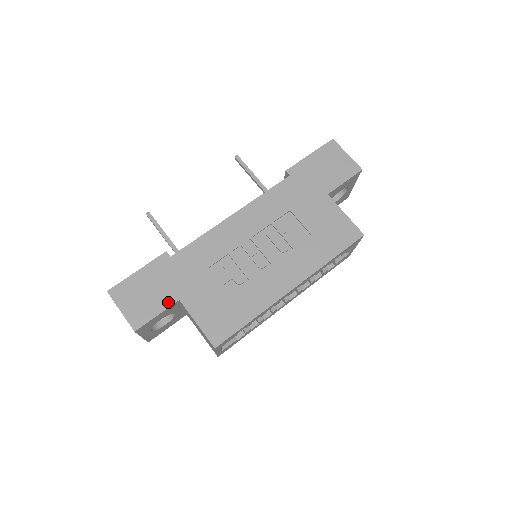
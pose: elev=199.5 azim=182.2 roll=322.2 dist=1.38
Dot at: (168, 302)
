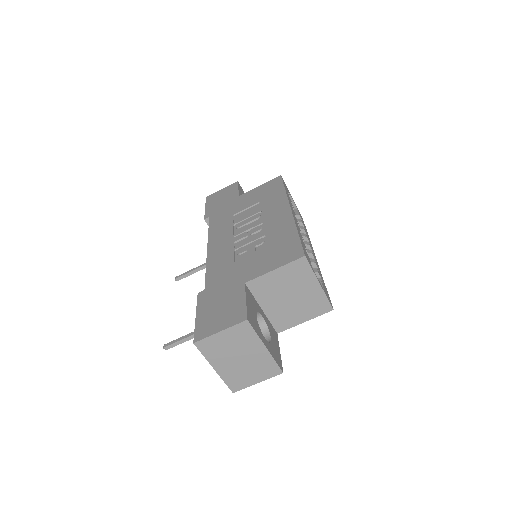
Dot at: (240, 292)
